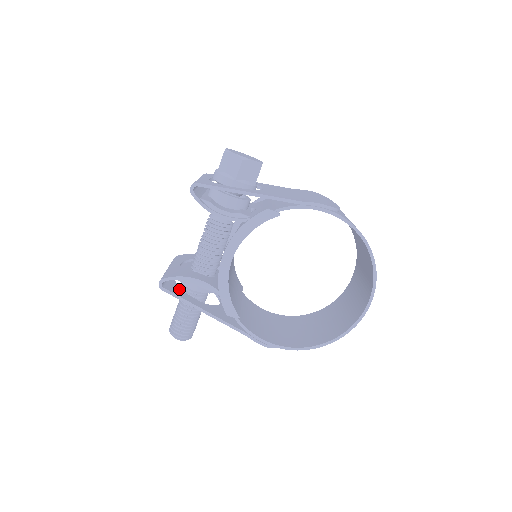
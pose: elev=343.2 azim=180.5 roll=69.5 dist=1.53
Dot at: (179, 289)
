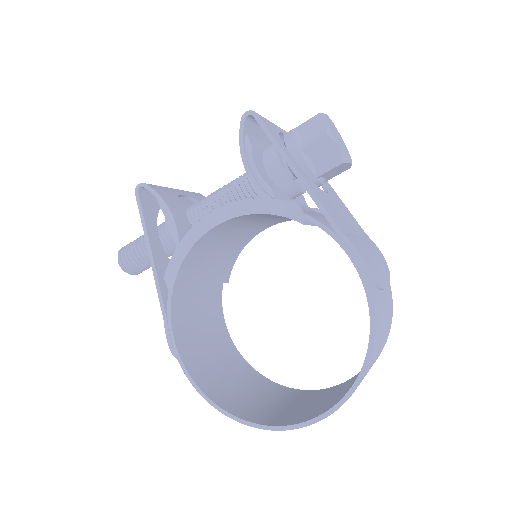
Dot at: (155, 212)
